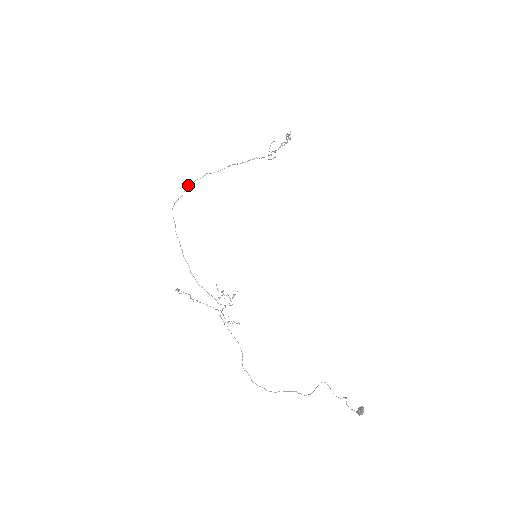
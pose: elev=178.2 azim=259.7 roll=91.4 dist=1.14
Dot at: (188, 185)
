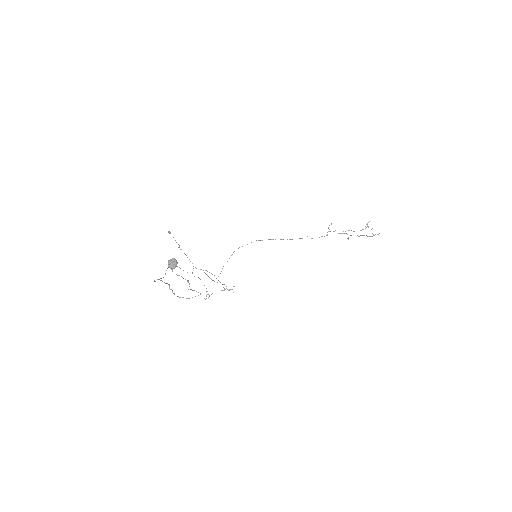
Dot at: (259, 240)
